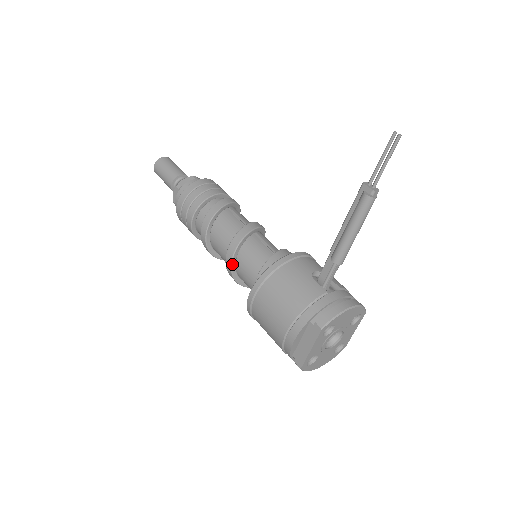
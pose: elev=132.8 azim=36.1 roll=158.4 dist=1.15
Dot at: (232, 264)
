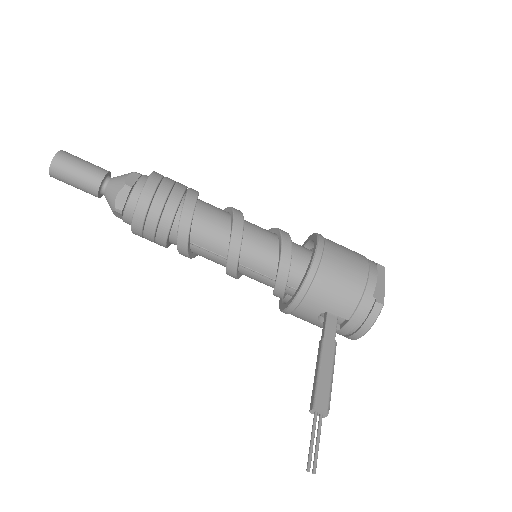
Dot at: occluded
